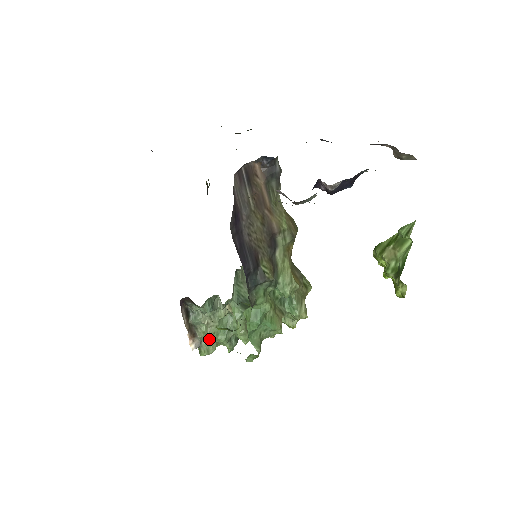
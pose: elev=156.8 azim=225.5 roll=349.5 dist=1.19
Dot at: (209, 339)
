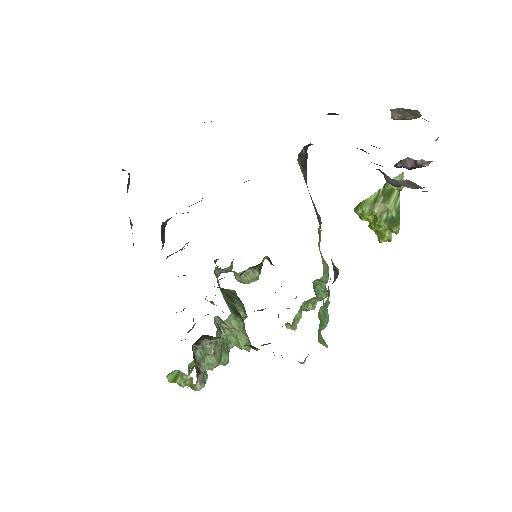
Dot at: occluded
